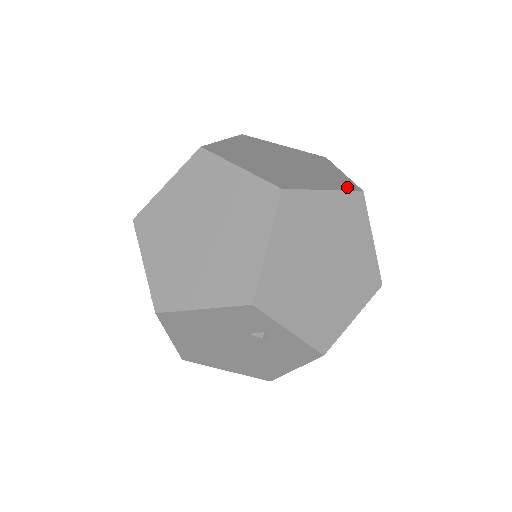
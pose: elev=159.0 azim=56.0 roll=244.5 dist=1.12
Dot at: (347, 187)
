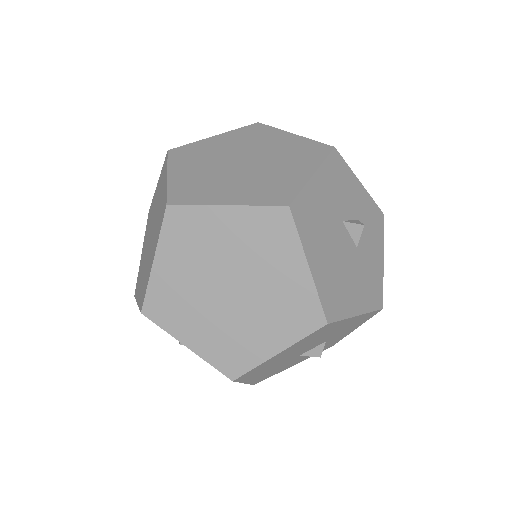
Dot at: (271, 200)
